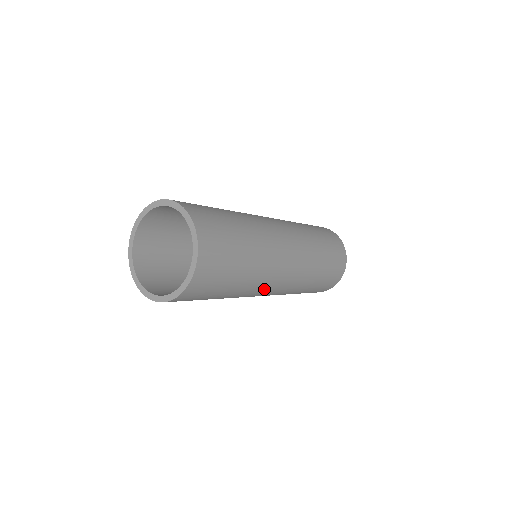
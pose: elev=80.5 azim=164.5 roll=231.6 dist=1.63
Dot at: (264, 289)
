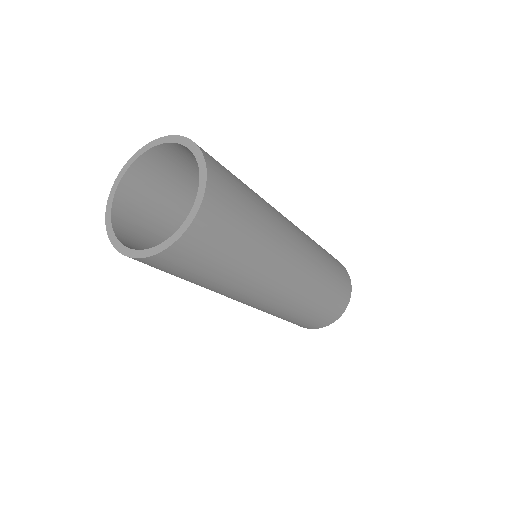
Dot at: (239, 298)
